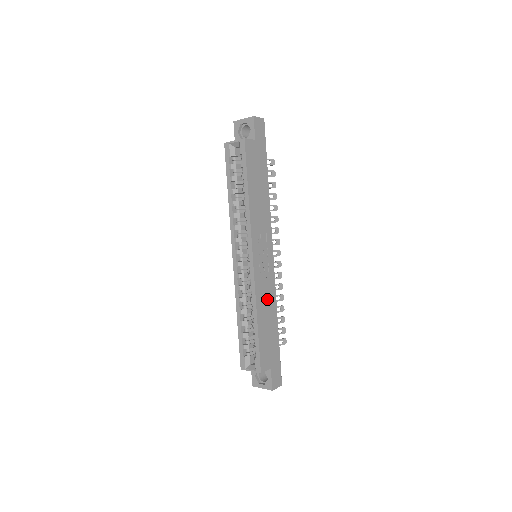
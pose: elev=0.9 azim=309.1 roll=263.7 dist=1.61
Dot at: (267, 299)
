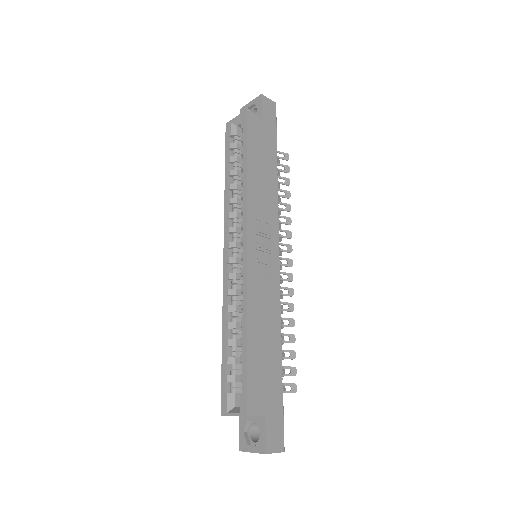
Dot at: (266, 309)
